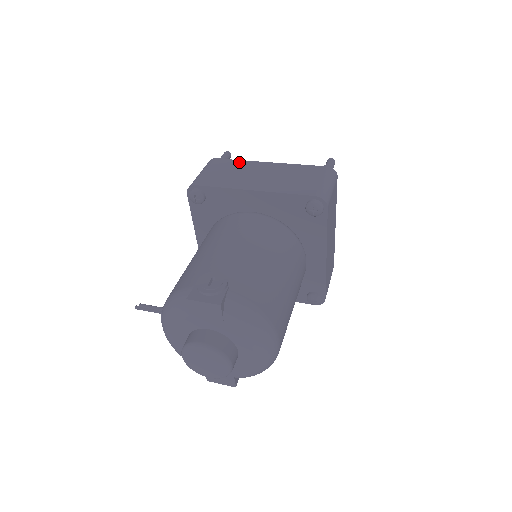
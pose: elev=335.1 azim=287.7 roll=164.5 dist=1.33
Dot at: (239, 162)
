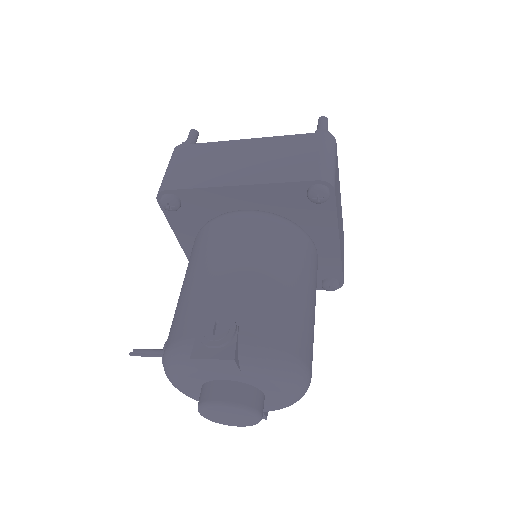
Dot at: (211, 145)
